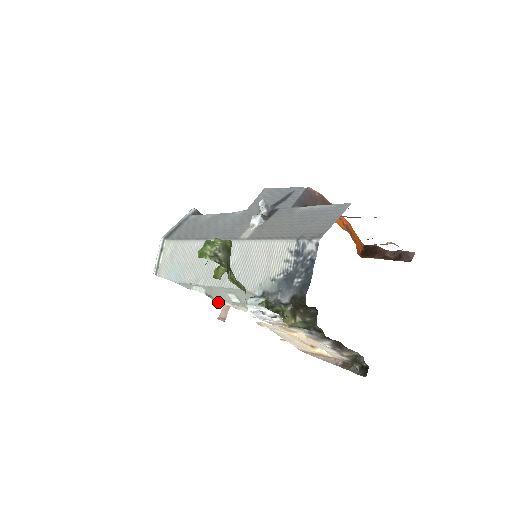
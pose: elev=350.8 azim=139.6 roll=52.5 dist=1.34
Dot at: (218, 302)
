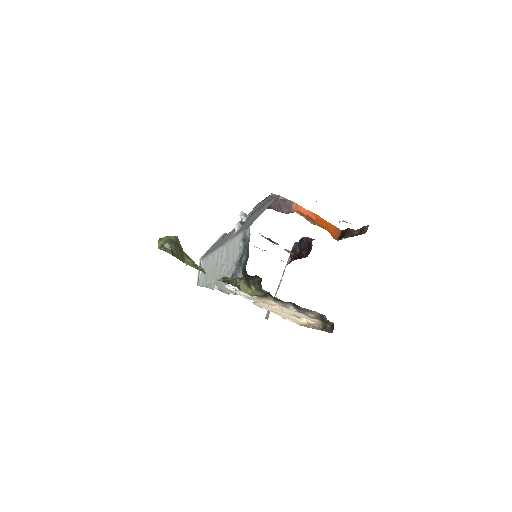
Dot at: (228, 294)
